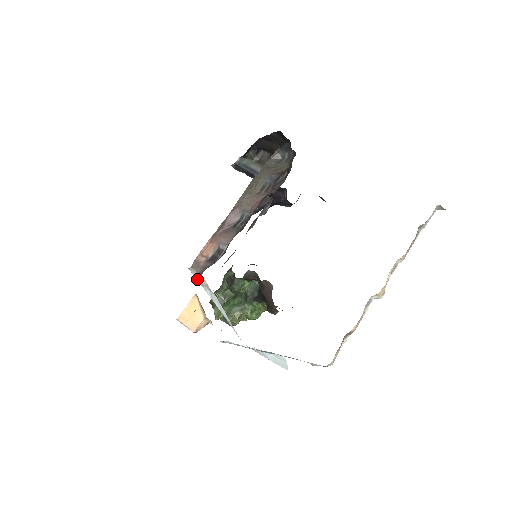
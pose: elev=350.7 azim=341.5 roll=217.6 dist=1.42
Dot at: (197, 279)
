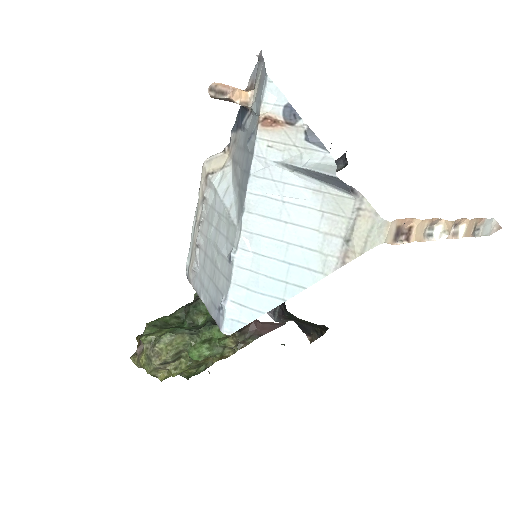
Dot at: (210, 168)
